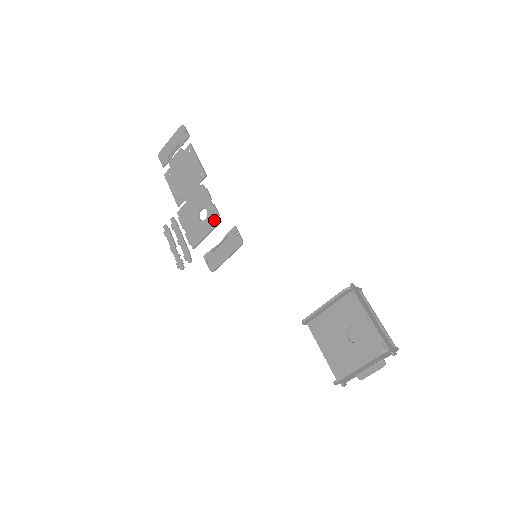
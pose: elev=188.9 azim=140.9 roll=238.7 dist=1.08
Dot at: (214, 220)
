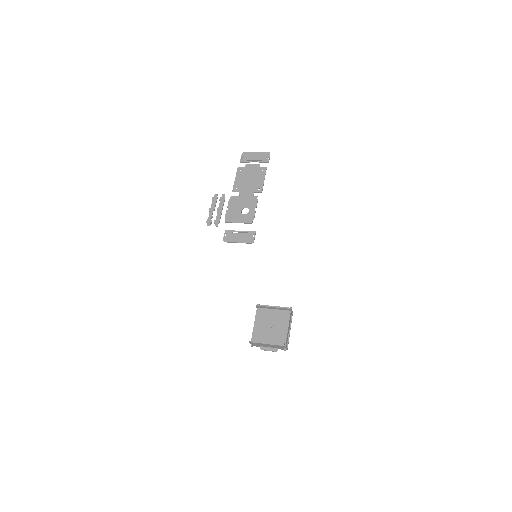
Dot at: (249, 219)
